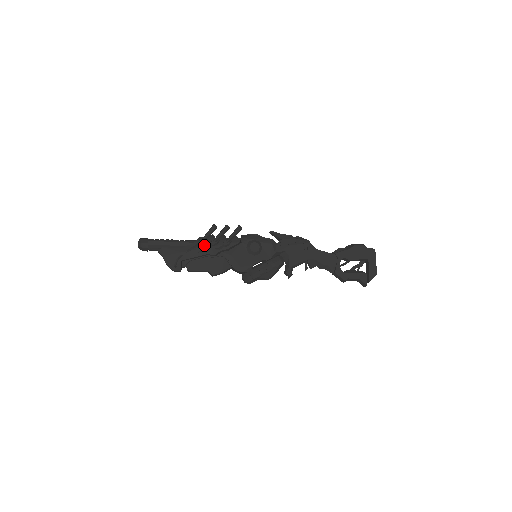
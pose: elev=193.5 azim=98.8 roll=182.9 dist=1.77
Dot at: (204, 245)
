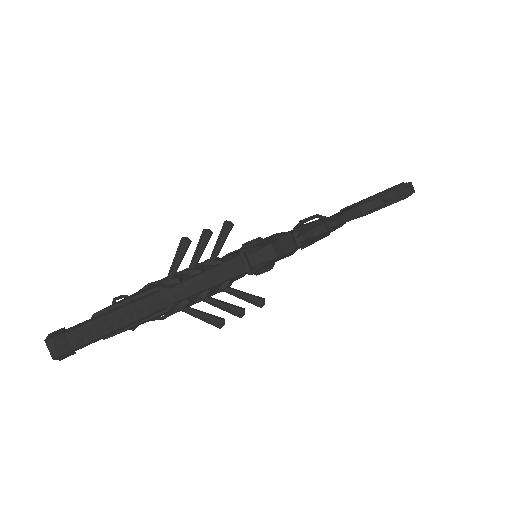
Dot at: occluded
